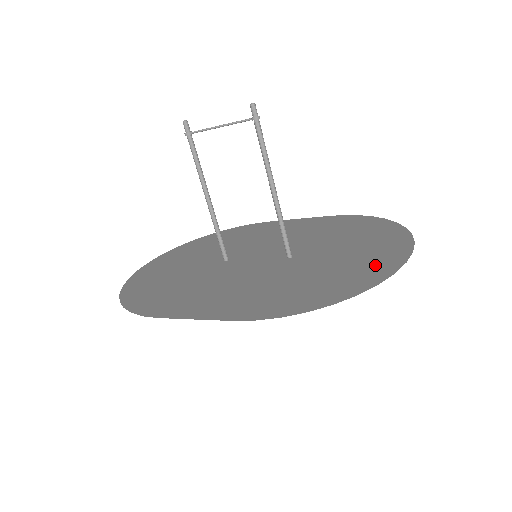
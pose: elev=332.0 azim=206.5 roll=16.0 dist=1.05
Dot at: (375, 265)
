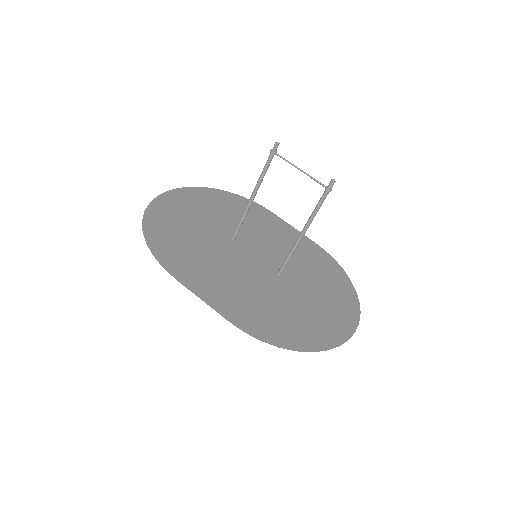
Dot at: (330, 329)
